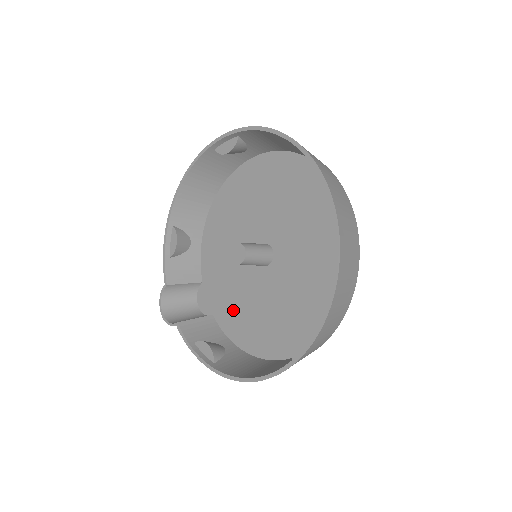
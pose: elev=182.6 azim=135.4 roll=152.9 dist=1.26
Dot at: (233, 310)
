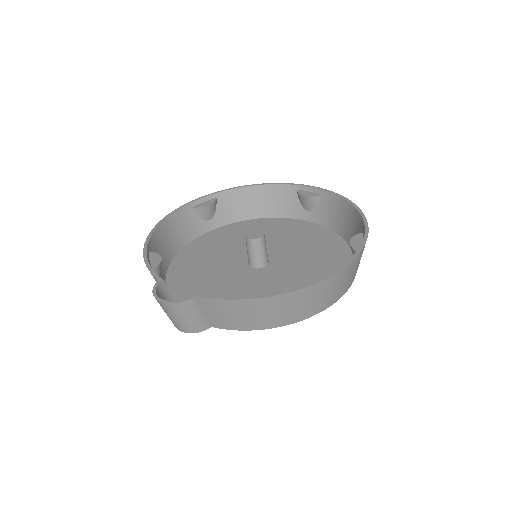
Dot at: occluded
